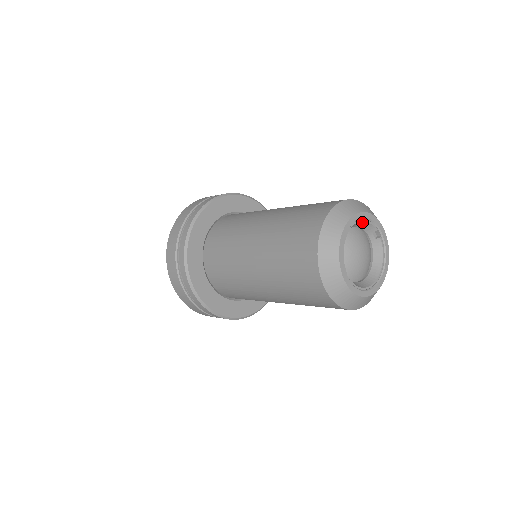
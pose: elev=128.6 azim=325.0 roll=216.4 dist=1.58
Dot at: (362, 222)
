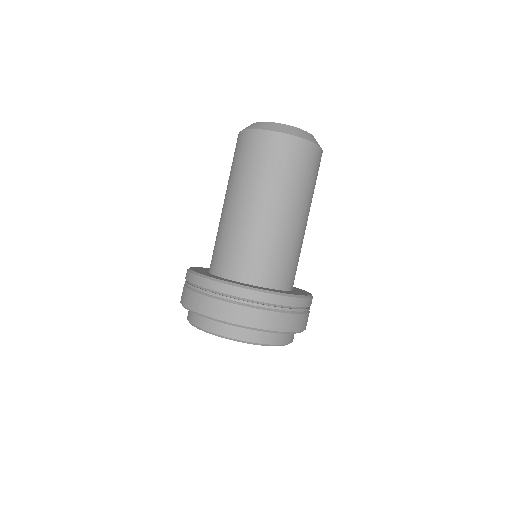
Dot at: occluded
